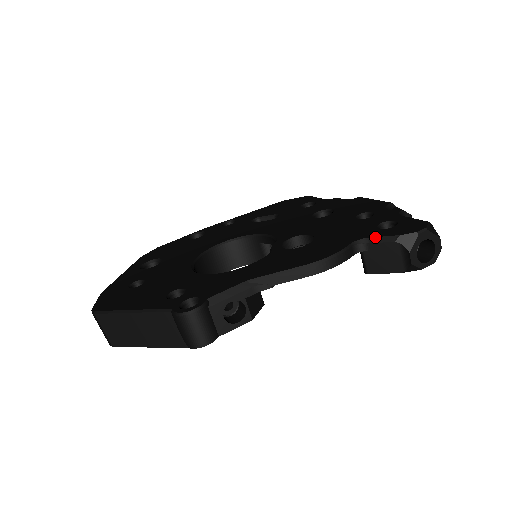
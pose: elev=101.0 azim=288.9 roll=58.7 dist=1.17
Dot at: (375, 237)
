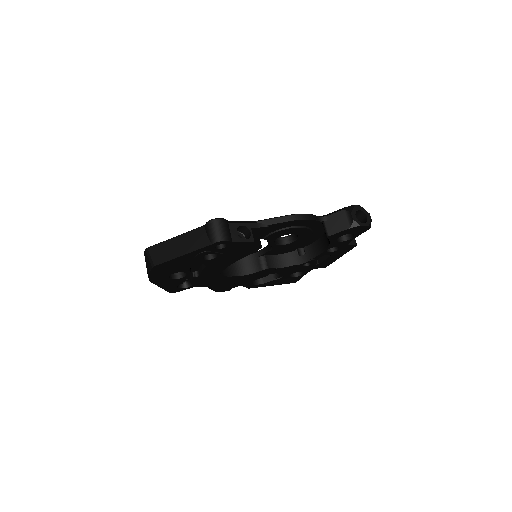
Dot at: (331, 213)
